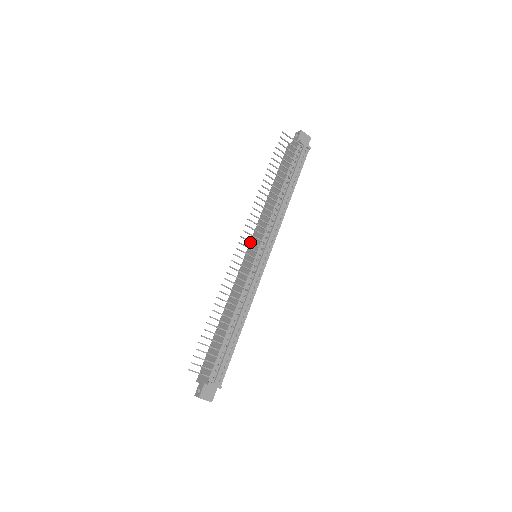
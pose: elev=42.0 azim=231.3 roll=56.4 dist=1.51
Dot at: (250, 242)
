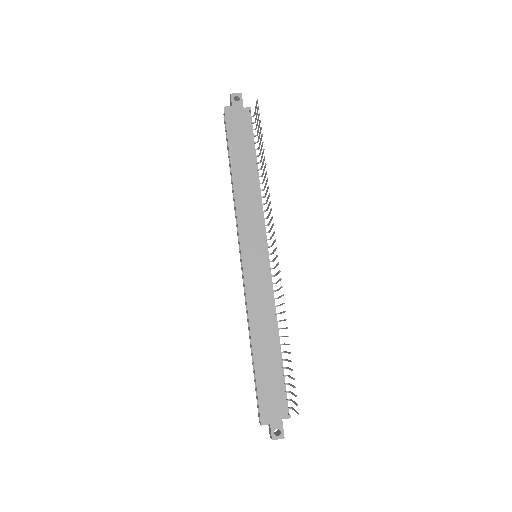
Dot at: (241, 240)
